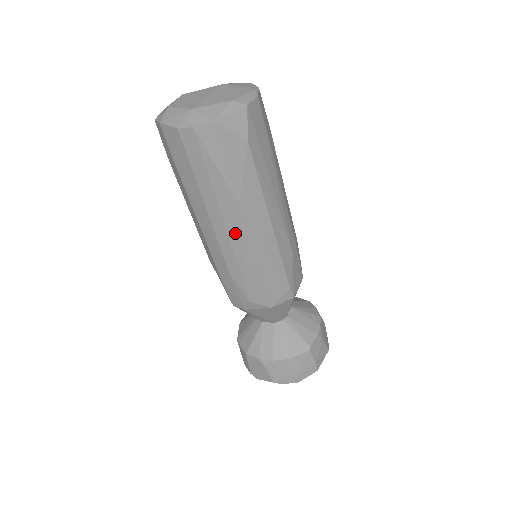
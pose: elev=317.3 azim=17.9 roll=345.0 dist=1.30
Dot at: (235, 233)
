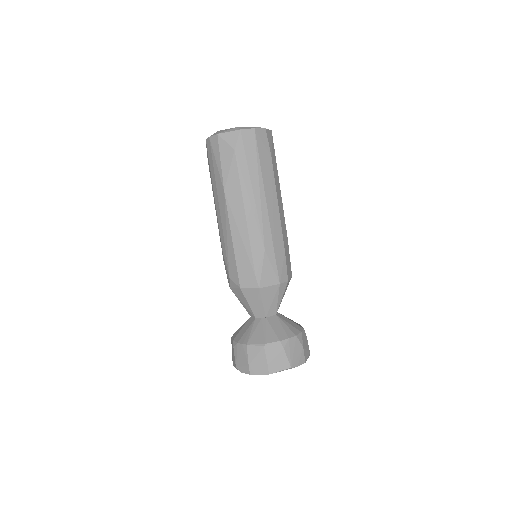
Dot at: (223, 214)
